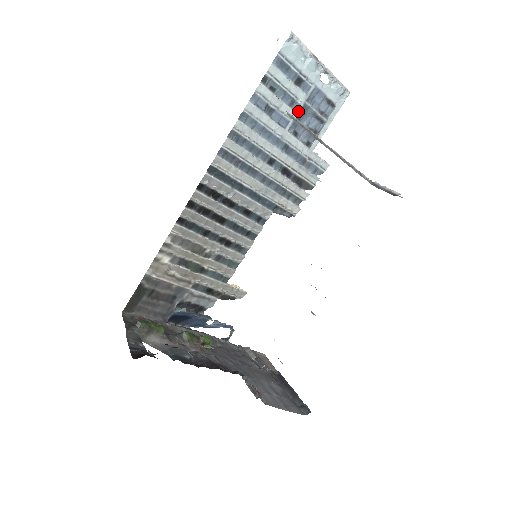
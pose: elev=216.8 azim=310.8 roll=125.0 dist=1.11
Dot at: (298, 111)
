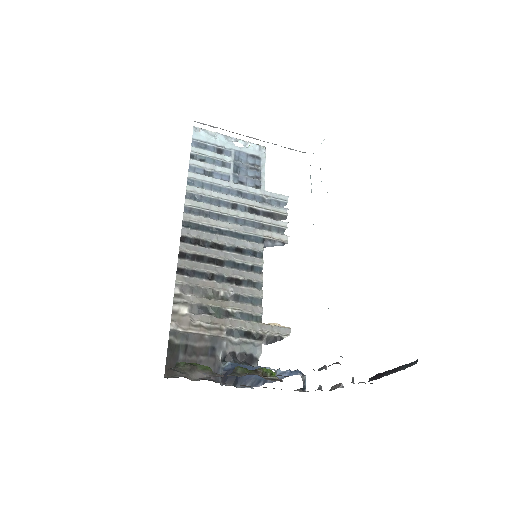
Dot at: (232, 168)
